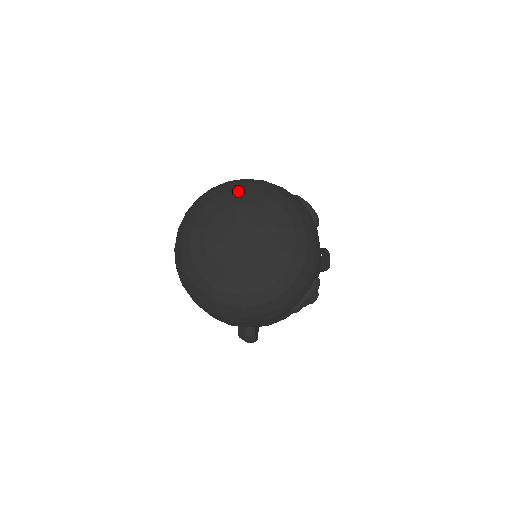
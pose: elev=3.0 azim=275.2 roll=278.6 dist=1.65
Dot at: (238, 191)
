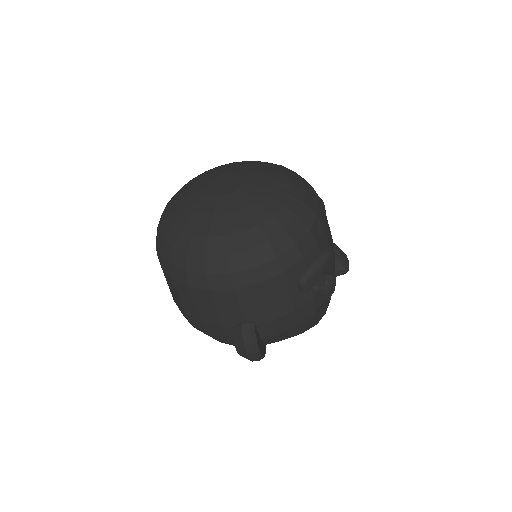
Dot at: (227, 164)
